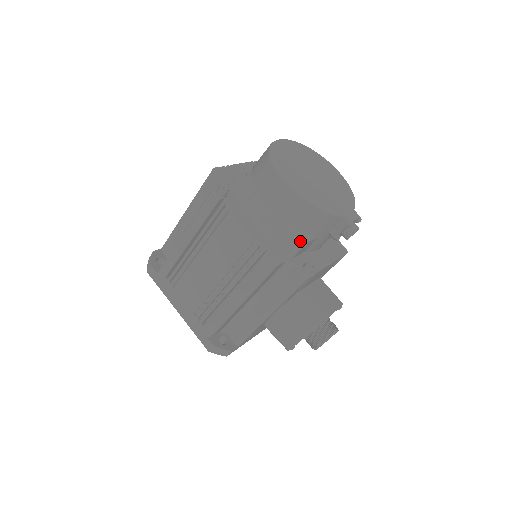
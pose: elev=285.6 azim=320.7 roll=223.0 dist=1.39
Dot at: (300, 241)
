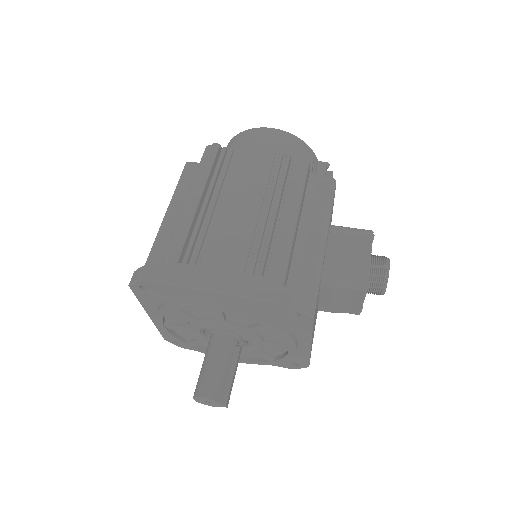
Dot at: occluded
